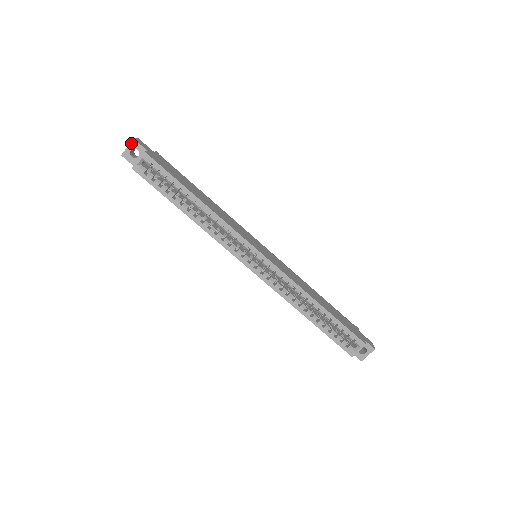
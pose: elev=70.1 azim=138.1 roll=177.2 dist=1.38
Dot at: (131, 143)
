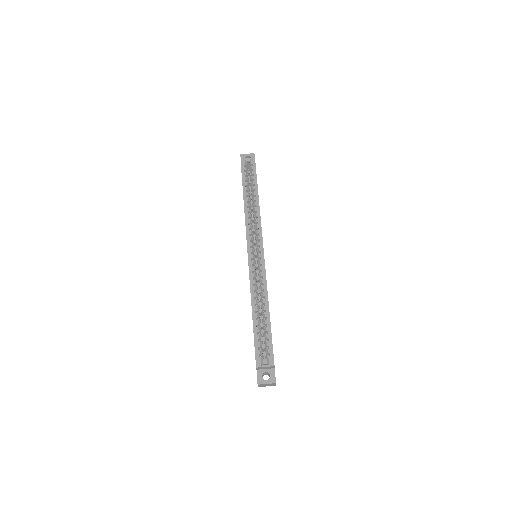
Dot at: (251, 154)
